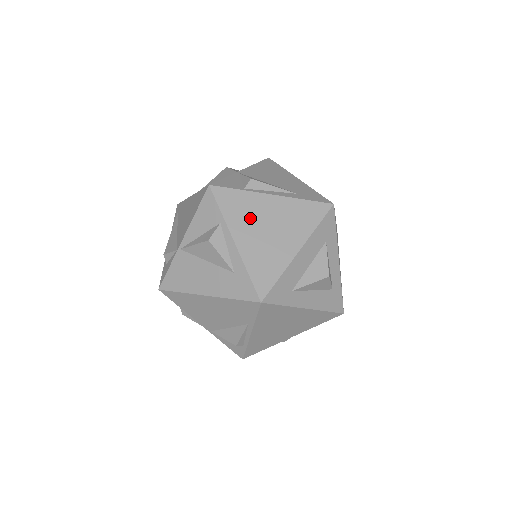
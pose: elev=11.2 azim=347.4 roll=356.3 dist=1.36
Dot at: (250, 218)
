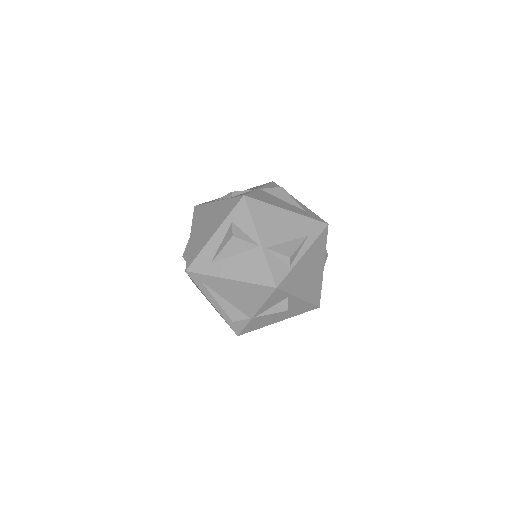
Dot at: (301, 279)
